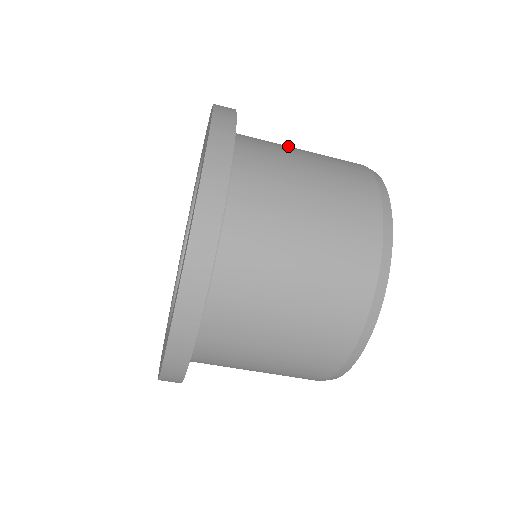
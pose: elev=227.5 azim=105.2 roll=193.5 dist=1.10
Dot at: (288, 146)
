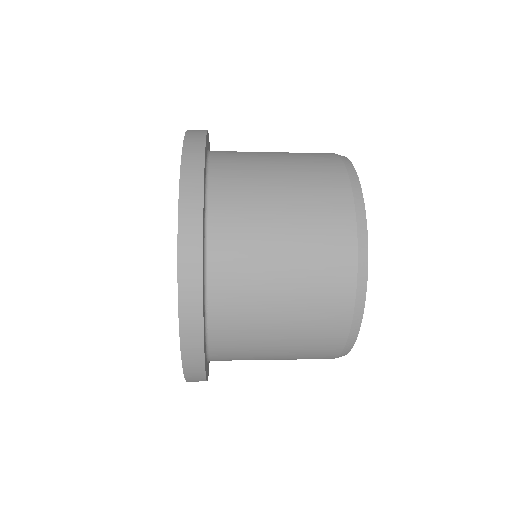
Dot at: (269, 202)
